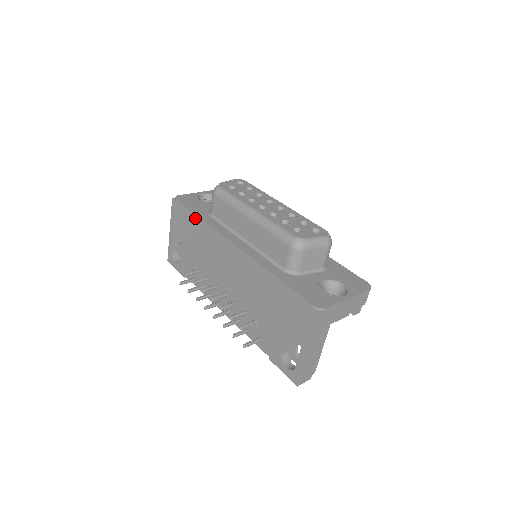
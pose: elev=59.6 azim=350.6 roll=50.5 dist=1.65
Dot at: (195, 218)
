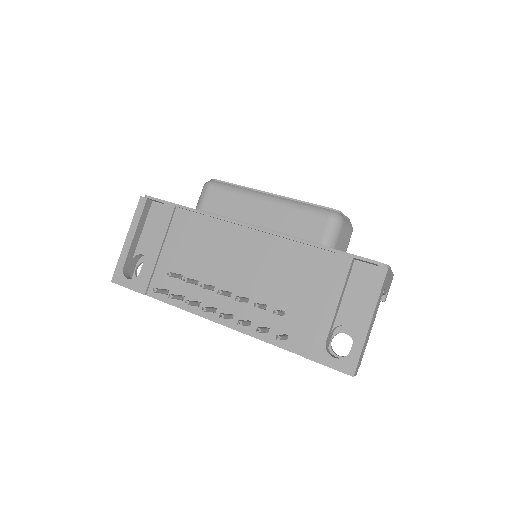
Dot at: (180, 212)
